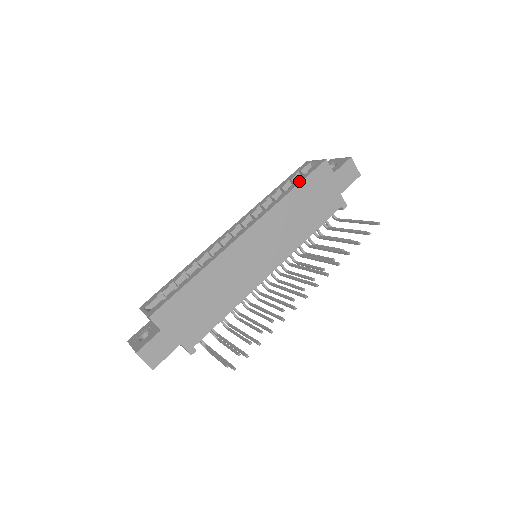
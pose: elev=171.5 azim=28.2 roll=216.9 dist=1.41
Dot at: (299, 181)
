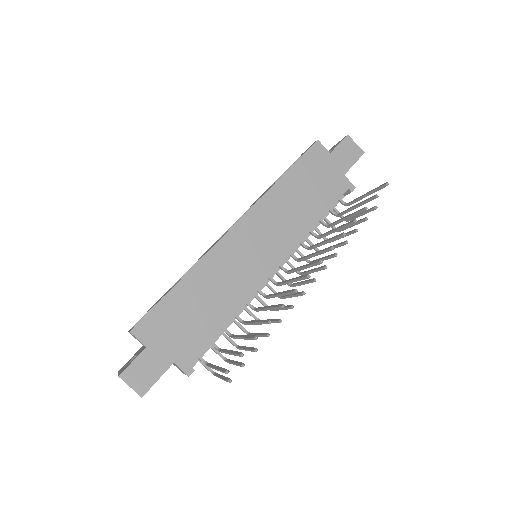
Dot at: occluded
